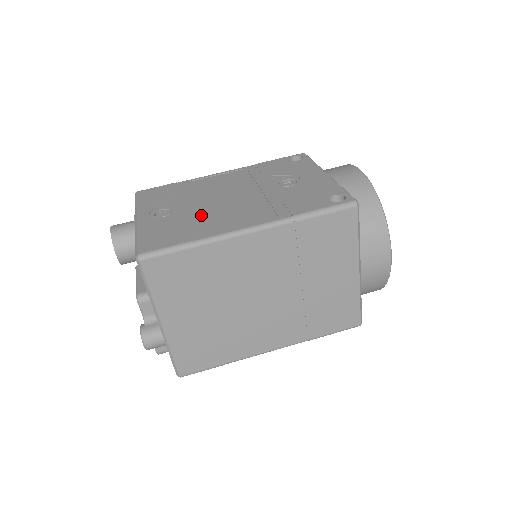
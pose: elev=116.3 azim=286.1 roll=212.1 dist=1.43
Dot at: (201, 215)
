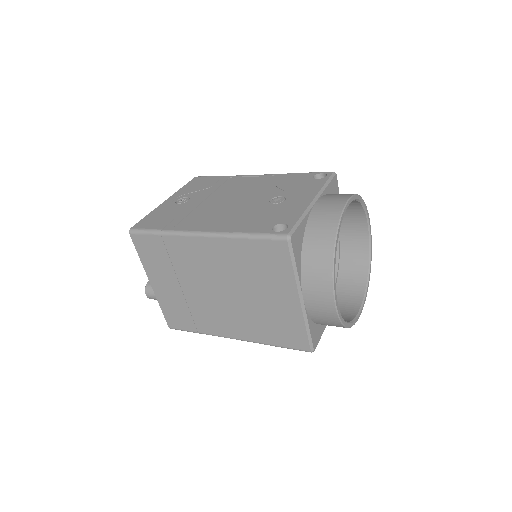
Dot at: (195, 210)
